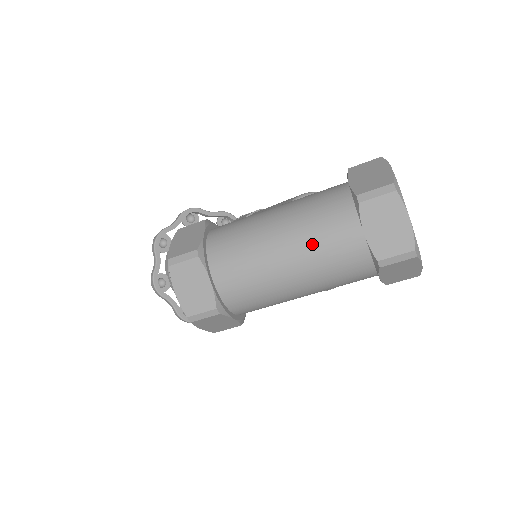
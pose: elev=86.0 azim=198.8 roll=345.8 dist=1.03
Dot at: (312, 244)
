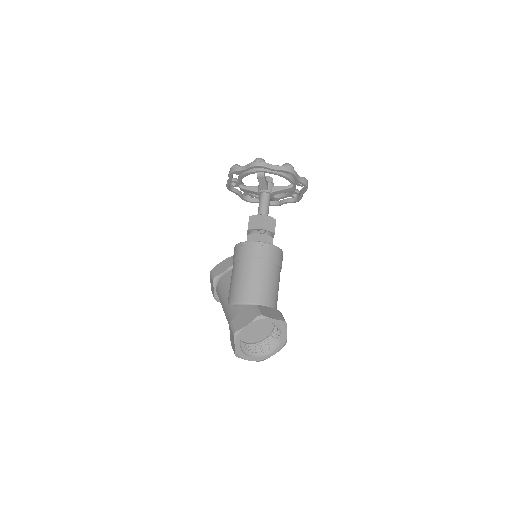
Dot at: occluded
